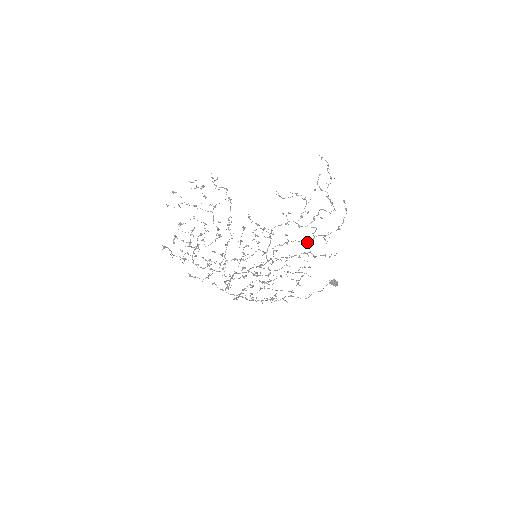
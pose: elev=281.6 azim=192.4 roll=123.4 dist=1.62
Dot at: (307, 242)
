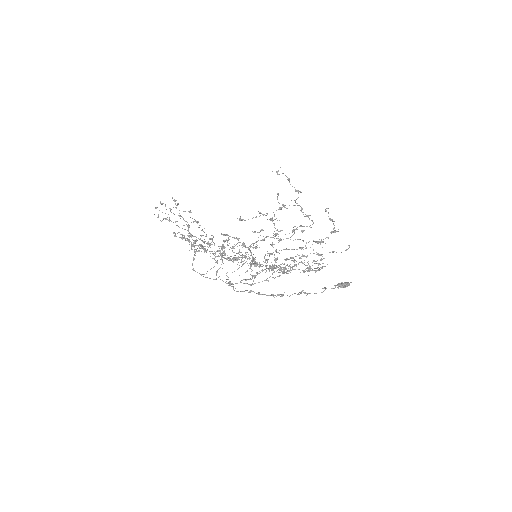
Dot at: (300, 247)
